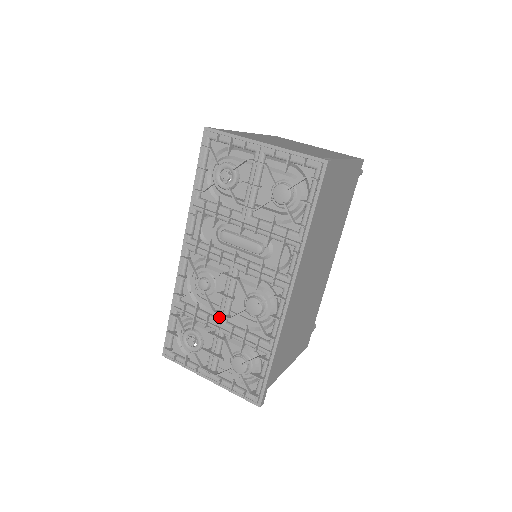
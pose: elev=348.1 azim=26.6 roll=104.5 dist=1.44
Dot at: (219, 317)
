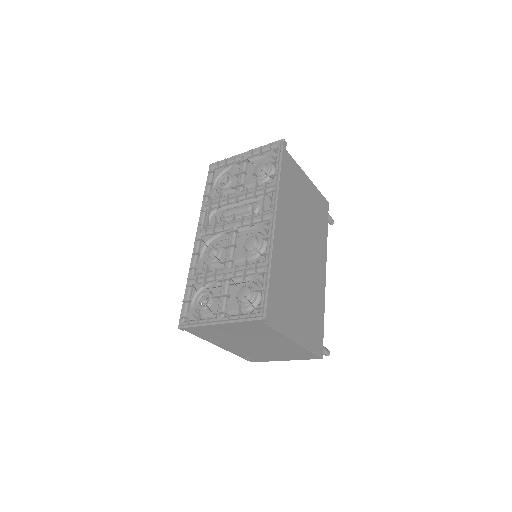
Dot at: (225, 266)
